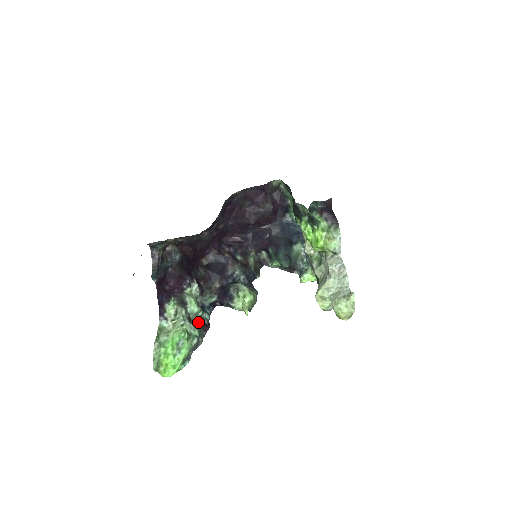
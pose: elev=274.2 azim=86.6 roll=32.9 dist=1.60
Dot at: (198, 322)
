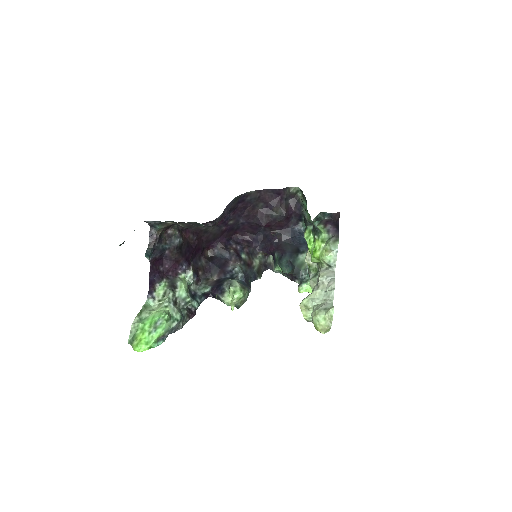
Dot at: (184, 307)
